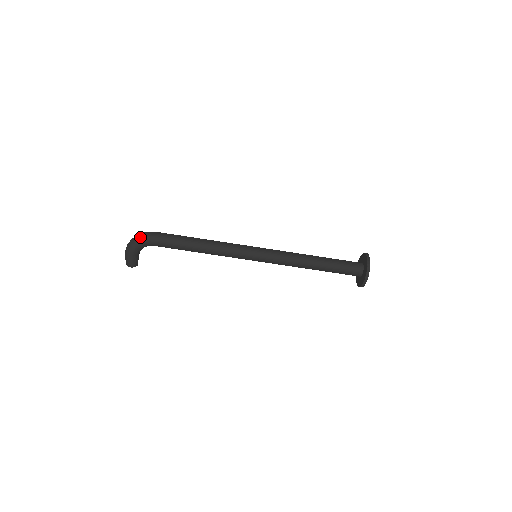
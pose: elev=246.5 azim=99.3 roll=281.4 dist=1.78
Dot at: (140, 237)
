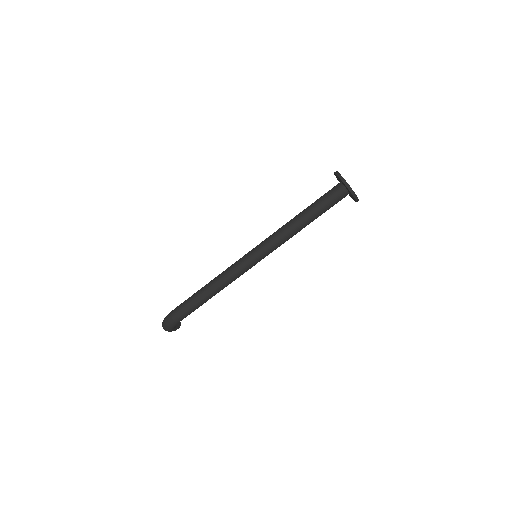
Dot at: (169, 326)
